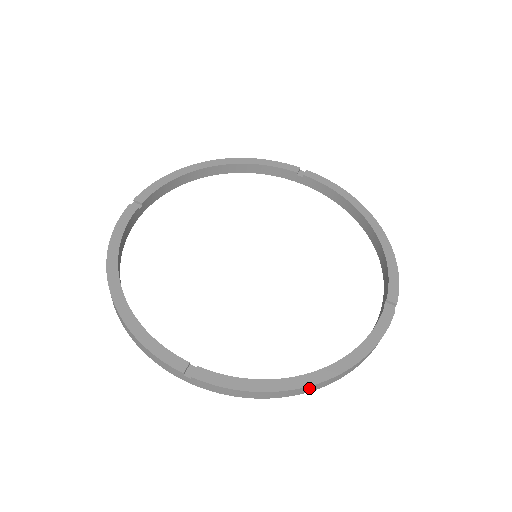
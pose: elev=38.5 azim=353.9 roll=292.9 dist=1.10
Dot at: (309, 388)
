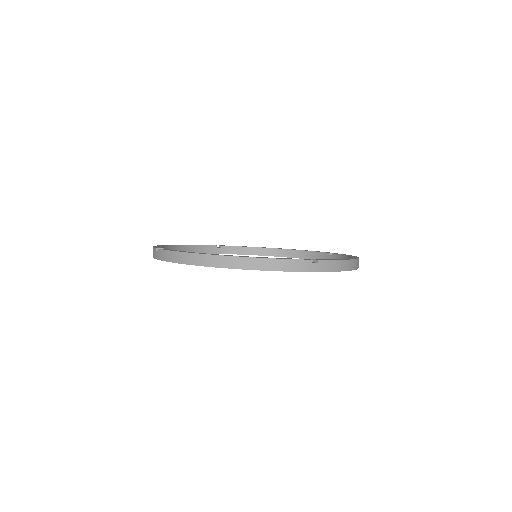
Dot at: (357, 263)
